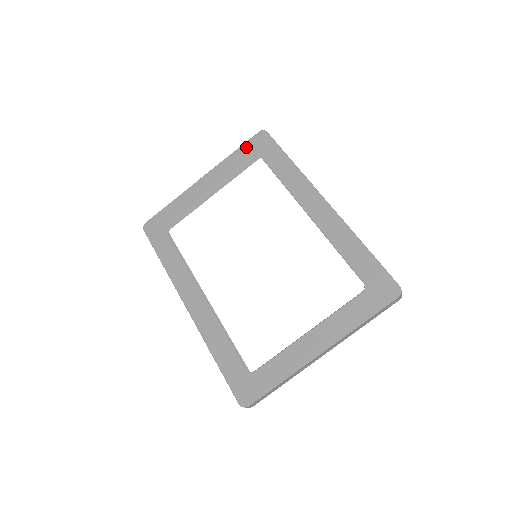
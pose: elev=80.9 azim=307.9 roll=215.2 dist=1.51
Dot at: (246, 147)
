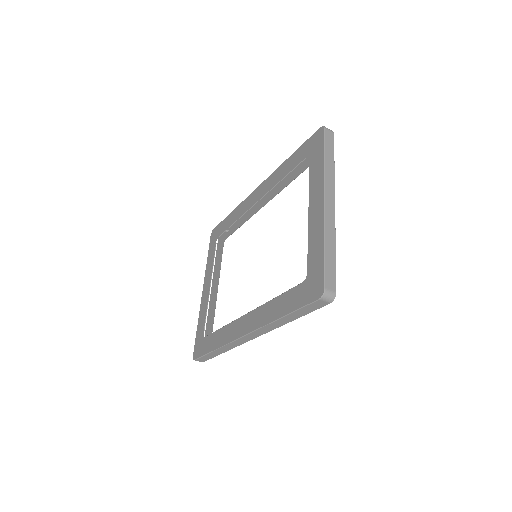
Dot at: (210, 247)
